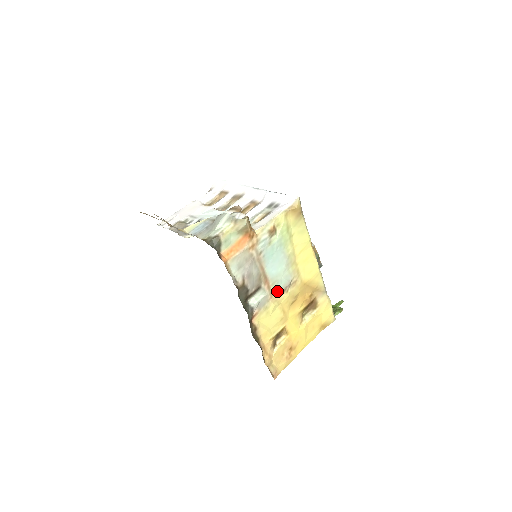
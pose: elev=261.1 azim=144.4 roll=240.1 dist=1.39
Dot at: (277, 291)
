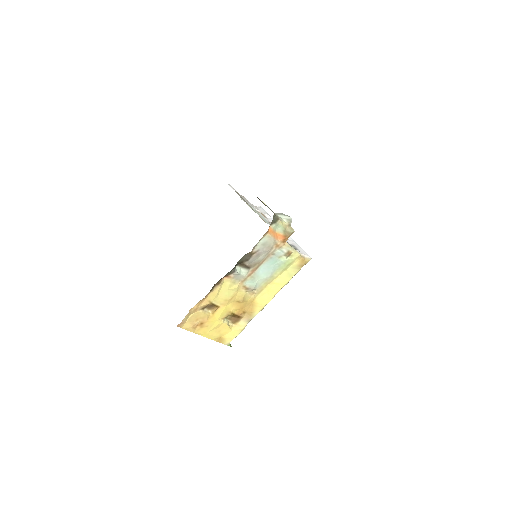
Dot at: (246, 283)
